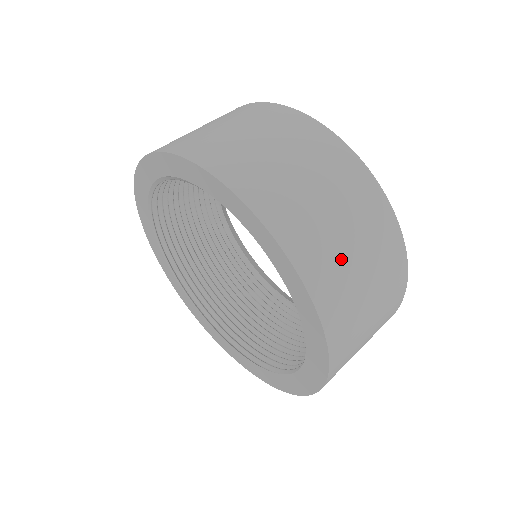
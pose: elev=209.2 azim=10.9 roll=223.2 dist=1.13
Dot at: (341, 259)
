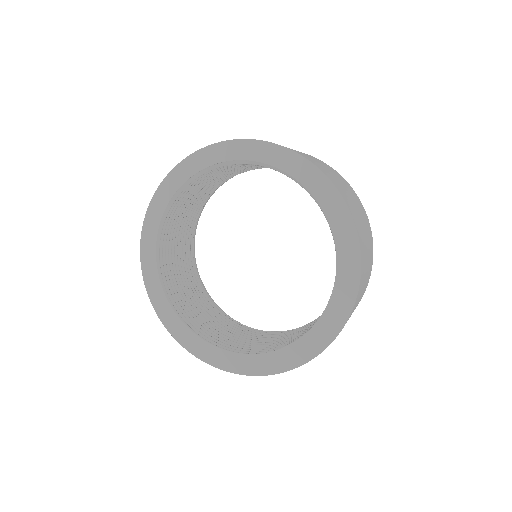
Dot at: (295, 150)
